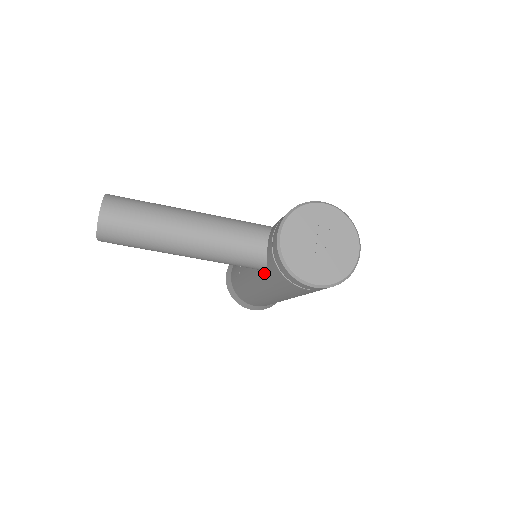
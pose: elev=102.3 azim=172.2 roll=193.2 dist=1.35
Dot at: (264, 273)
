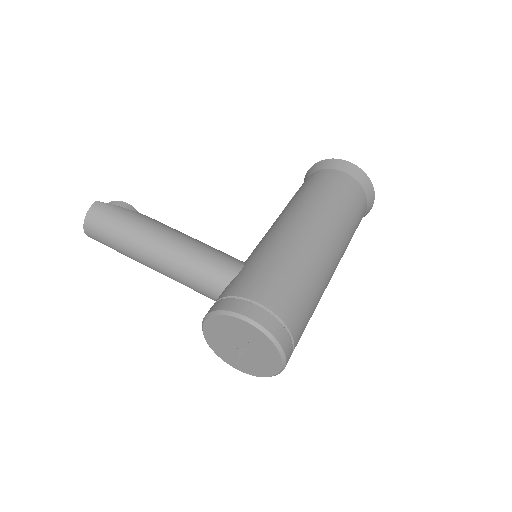
Dot at: occluded
